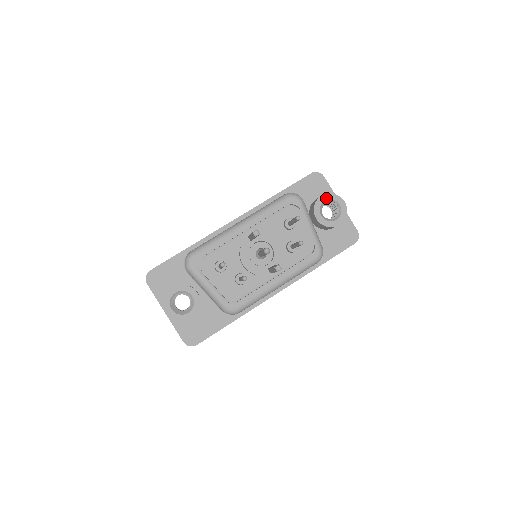
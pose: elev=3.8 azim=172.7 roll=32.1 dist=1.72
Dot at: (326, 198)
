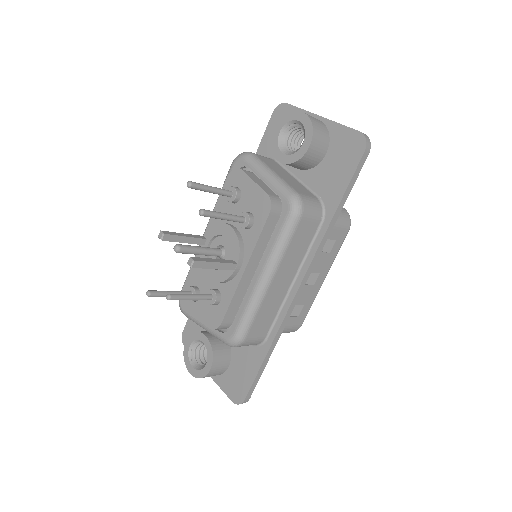
Dot at: (280, 128)
